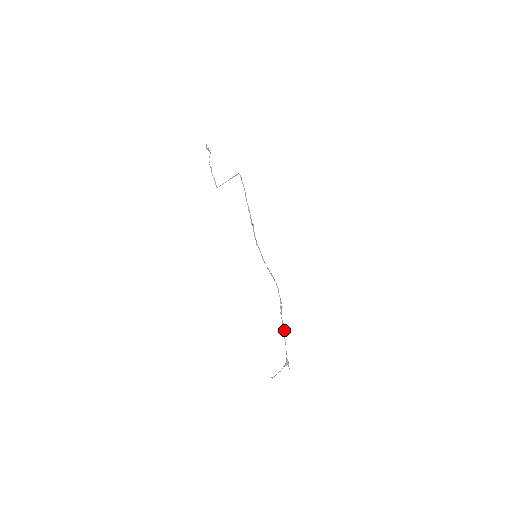
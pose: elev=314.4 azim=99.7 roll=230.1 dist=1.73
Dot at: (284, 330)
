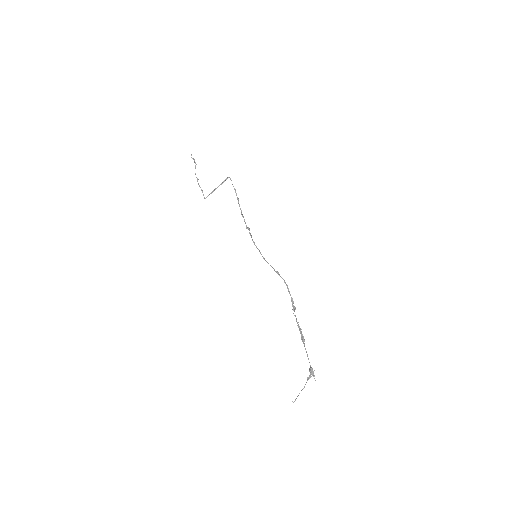
Dot at: (301, 333)
